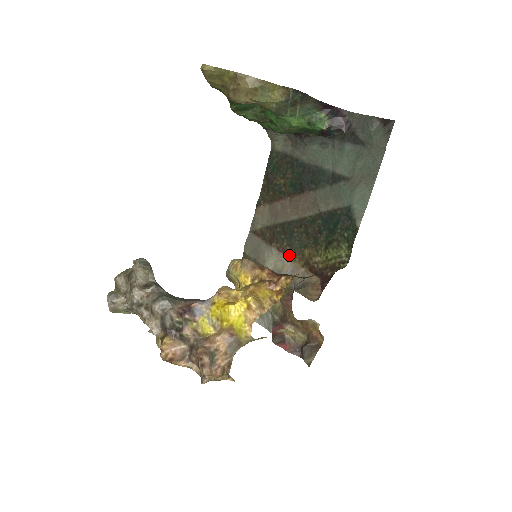
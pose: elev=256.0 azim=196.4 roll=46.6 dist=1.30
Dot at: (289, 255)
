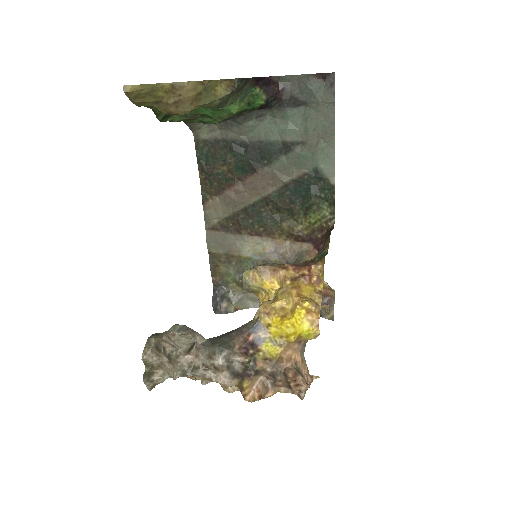
Dot at: (265, 235)
